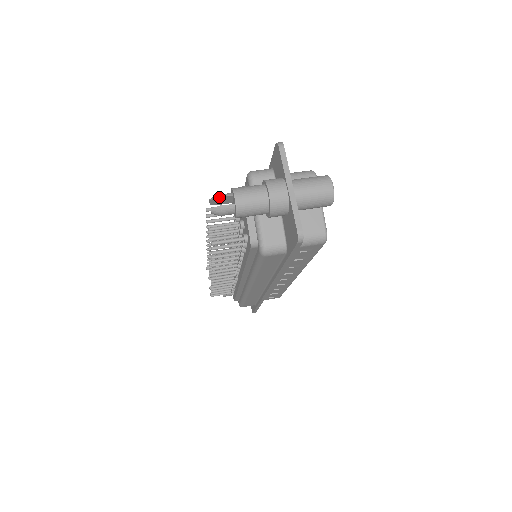
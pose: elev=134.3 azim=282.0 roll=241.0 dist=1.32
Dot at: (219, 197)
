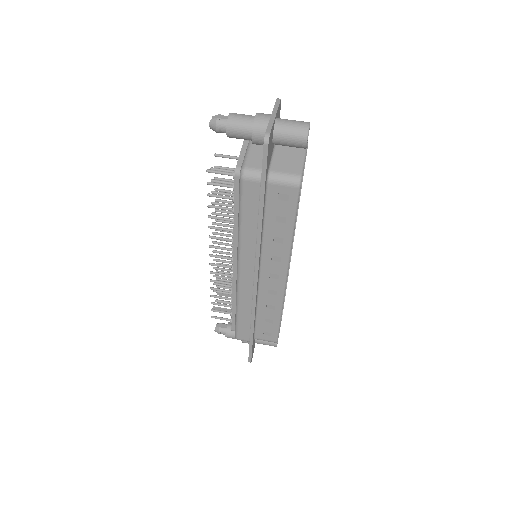
Dot at: (219, 115)
